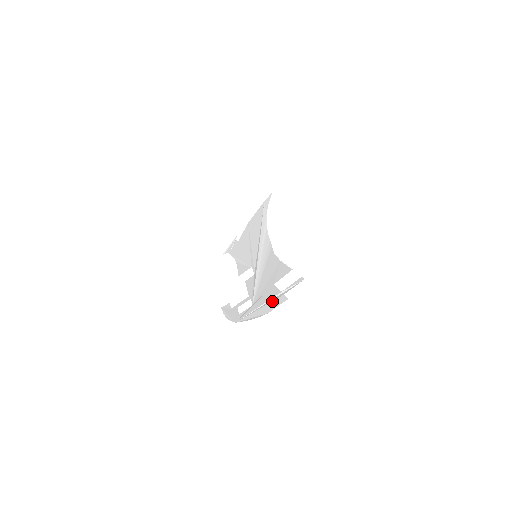
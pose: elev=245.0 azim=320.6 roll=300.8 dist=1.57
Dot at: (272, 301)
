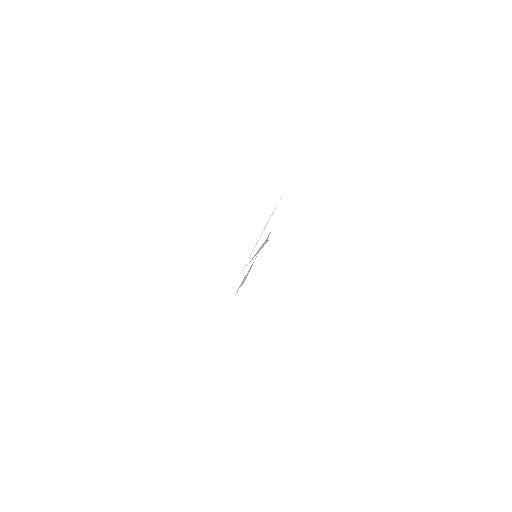
Dot at: occluded
